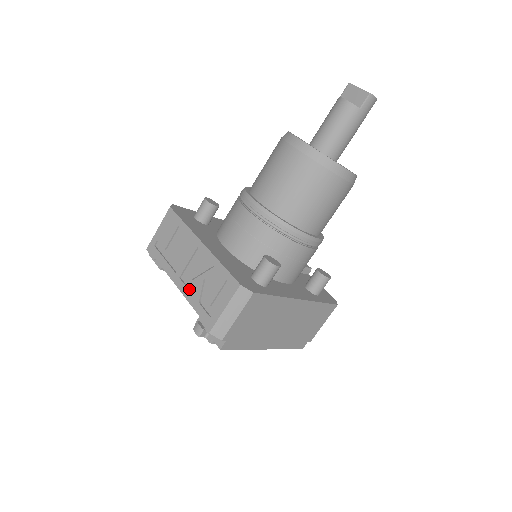
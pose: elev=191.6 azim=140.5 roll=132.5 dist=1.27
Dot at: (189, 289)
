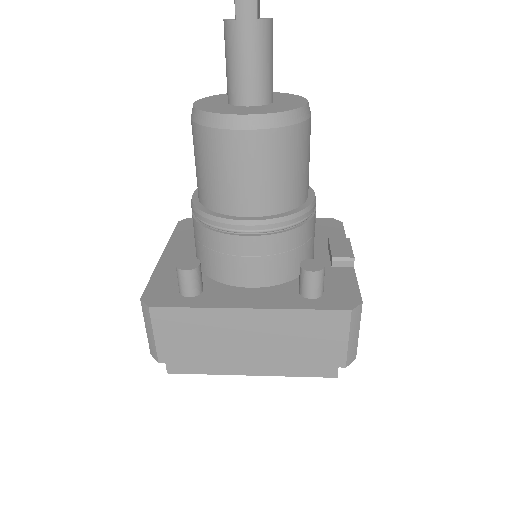
Dot at: occluded
